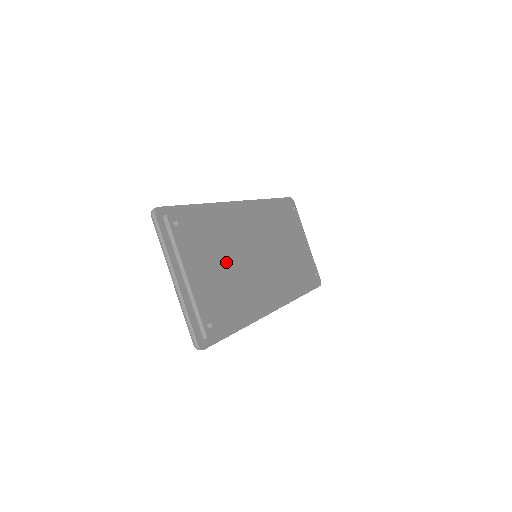
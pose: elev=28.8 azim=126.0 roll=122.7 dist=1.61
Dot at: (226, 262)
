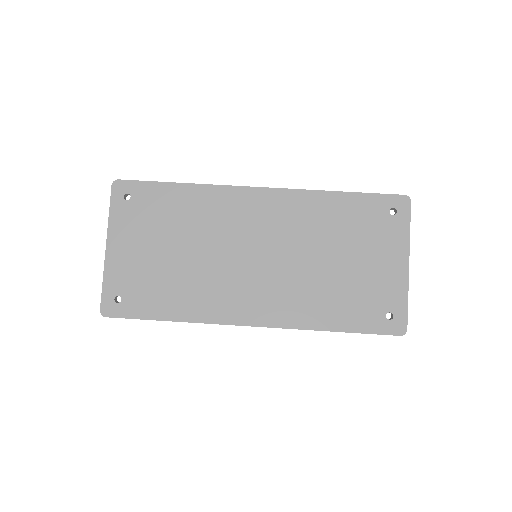
Dot at: (182, 248)
